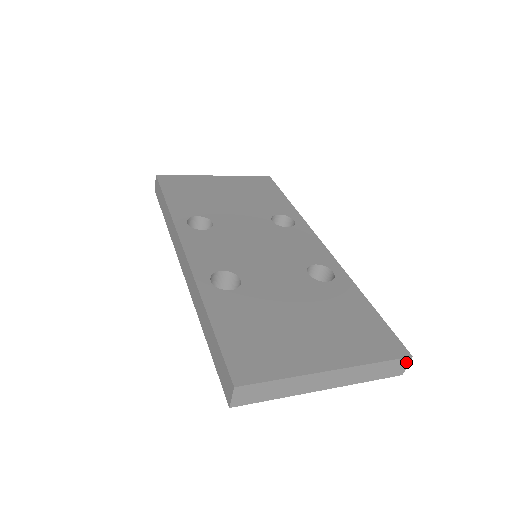
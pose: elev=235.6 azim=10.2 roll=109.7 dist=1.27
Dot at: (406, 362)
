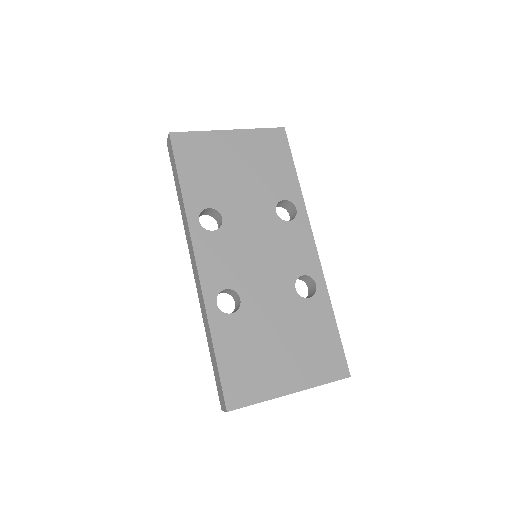
Dot at: (345, 377)
